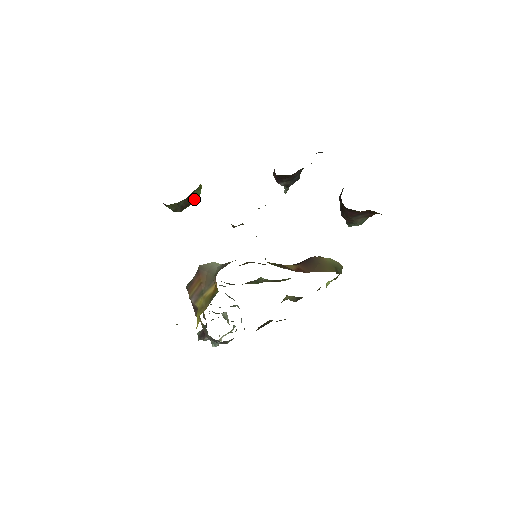
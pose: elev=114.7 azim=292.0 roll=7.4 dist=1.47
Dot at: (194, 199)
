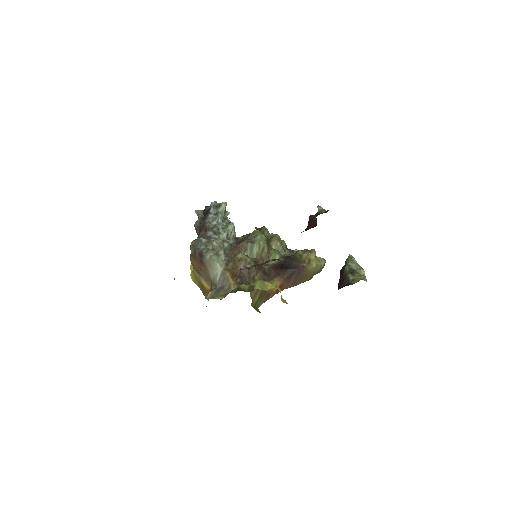
Dot at: occluded
